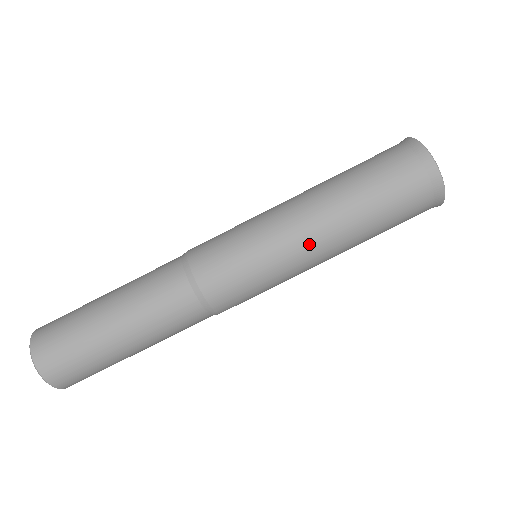
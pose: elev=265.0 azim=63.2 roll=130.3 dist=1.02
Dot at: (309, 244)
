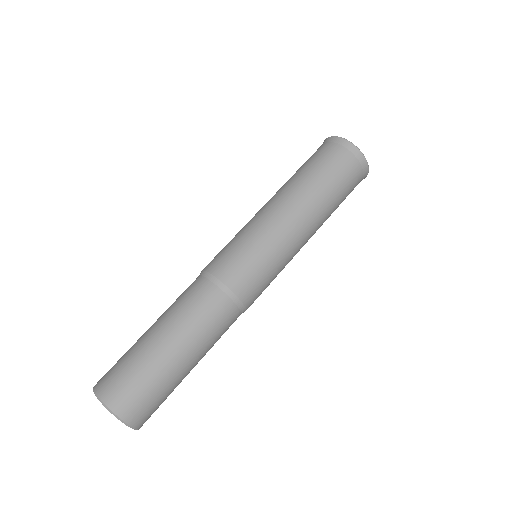
Dot at: (297, 228)
